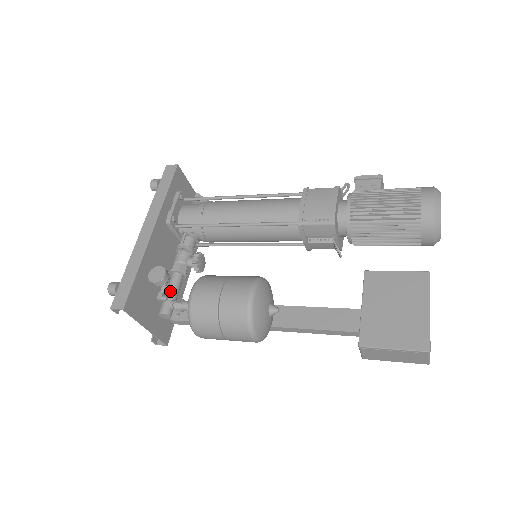
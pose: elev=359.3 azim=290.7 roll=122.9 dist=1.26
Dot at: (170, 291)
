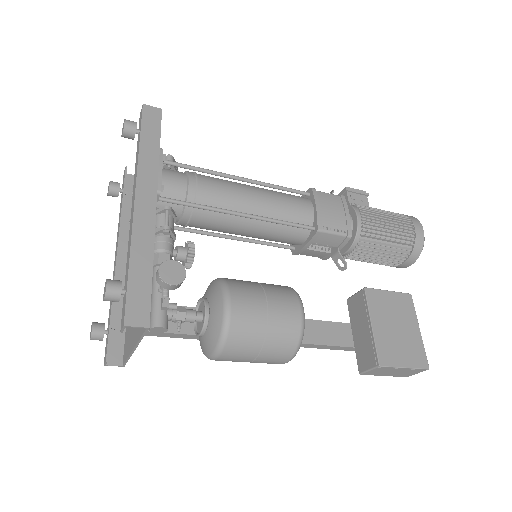
Dot at: occluded
